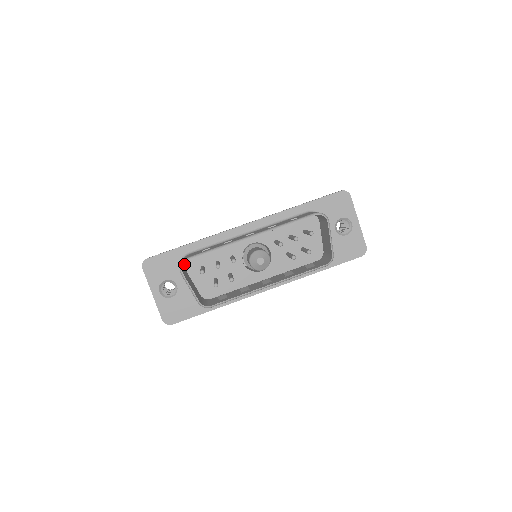
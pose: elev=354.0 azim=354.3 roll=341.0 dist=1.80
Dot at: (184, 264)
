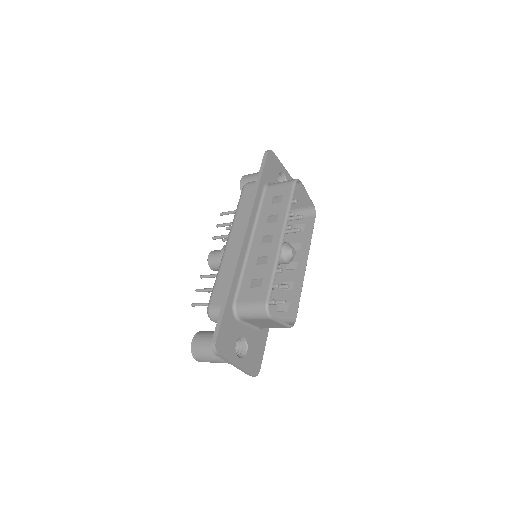
Dot at: (235, 315)
